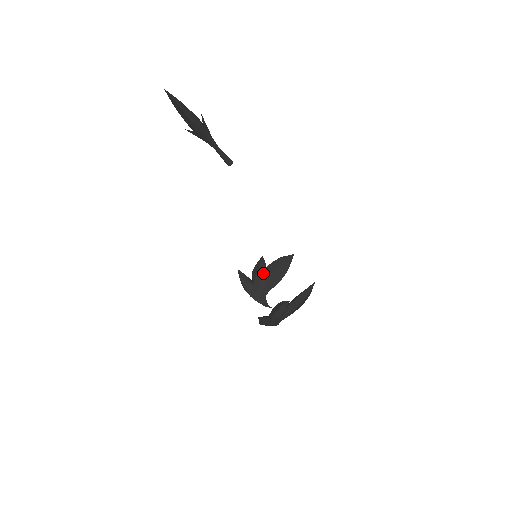
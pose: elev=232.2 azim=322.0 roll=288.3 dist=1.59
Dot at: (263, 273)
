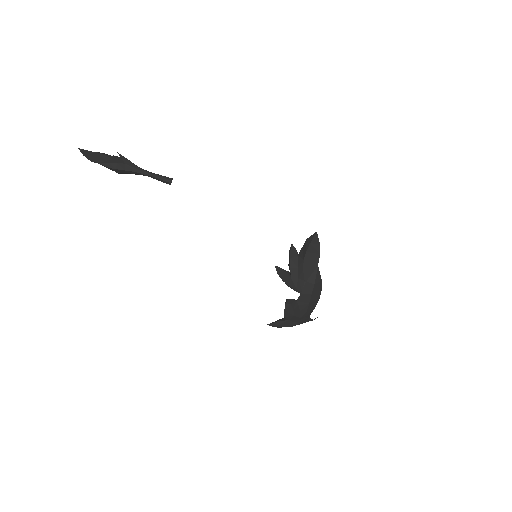
Dot at: (296, 262)
